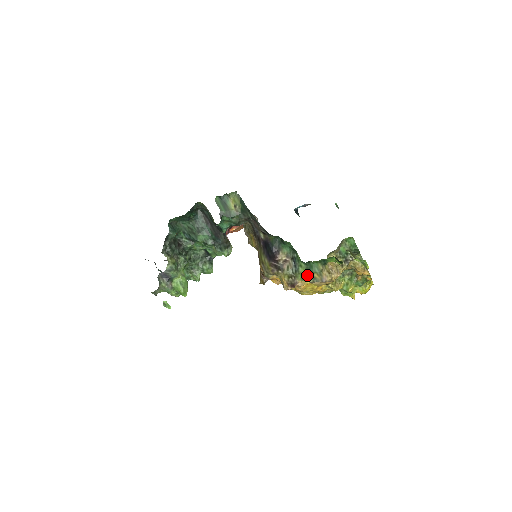
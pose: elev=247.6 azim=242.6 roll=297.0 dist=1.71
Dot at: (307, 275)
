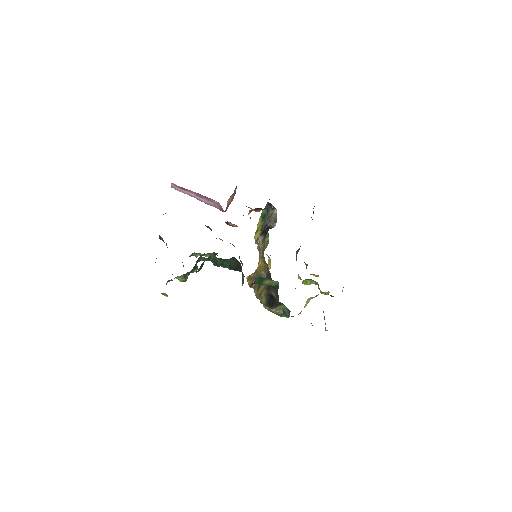
Dot at: occluded
